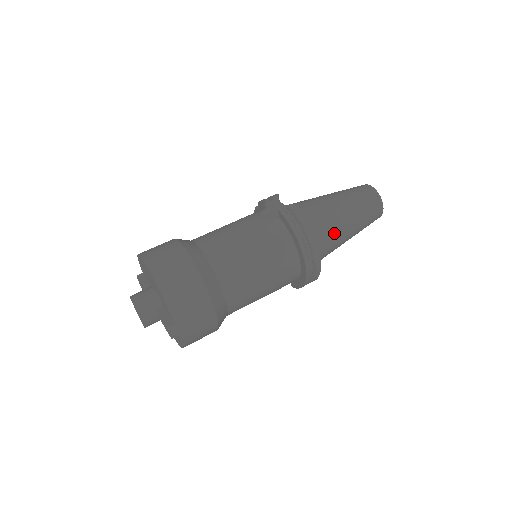
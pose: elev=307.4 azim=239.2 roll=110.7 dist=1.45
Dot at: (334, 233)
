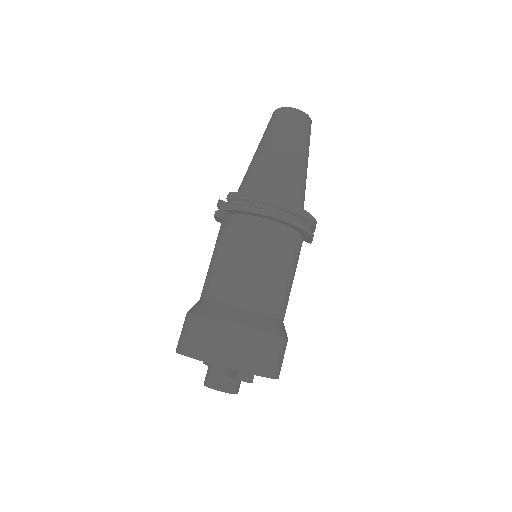
Dot at: (283, 174)
